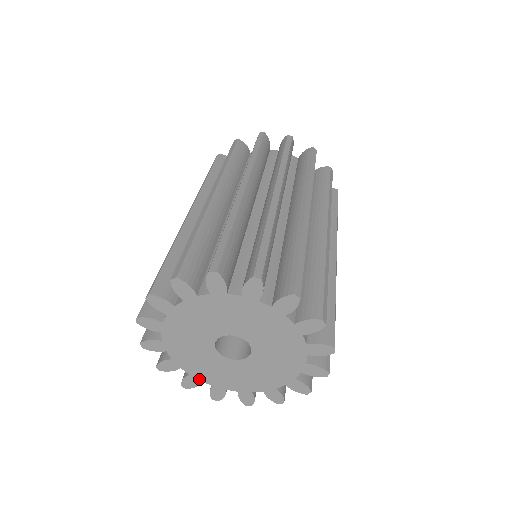
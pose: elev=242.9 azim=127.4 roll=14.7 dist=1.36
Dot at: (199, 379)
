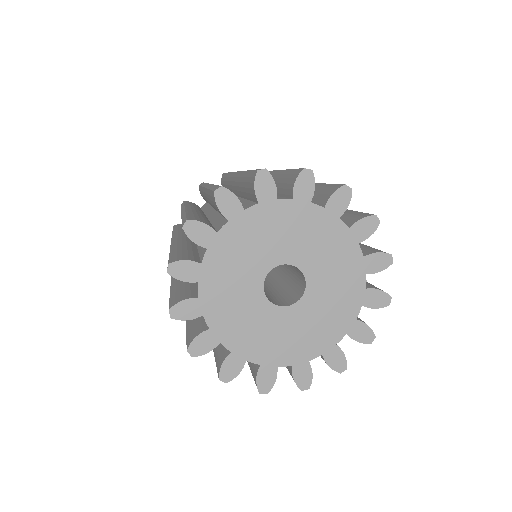
Dot at: (304, 361)
